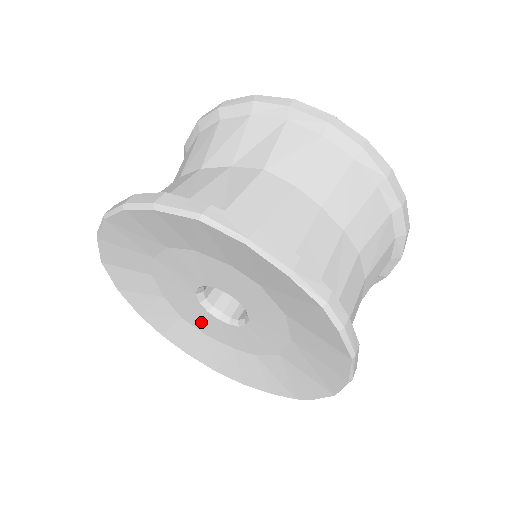
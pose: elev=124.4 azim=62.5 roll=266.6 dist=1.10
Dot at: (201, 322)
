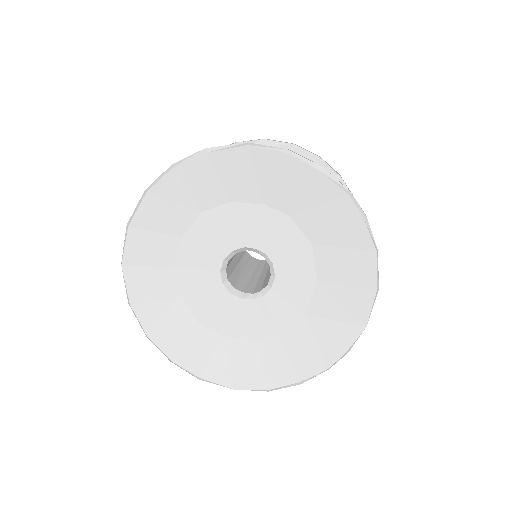
Dot at: (220, 316)
